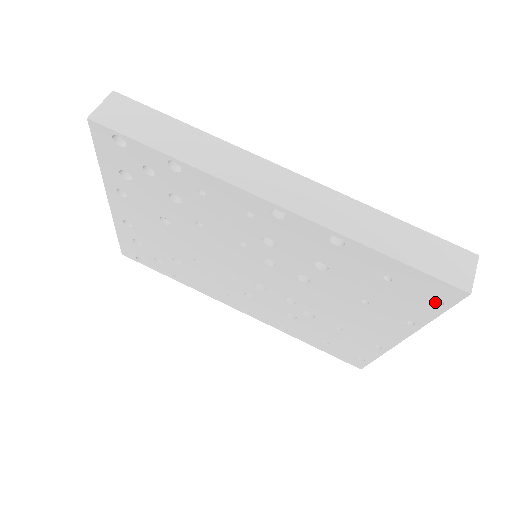
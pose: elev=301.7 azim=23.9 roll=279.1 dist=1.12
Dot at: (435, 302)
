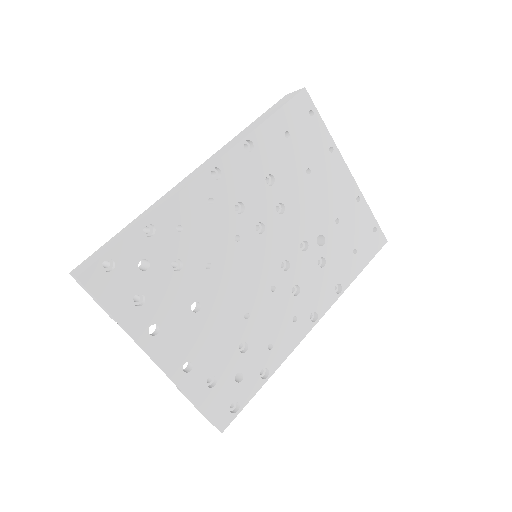
Dot at: (311, 116)
